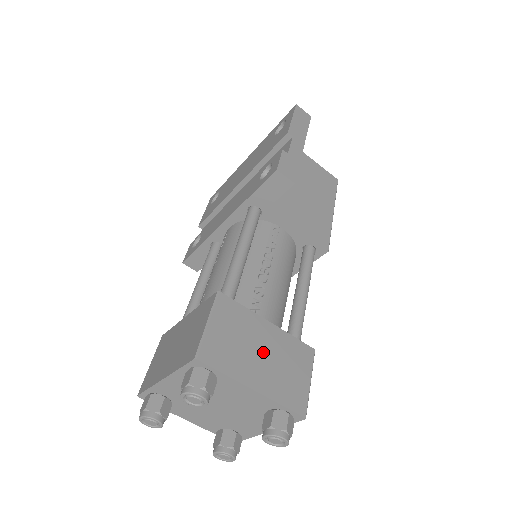
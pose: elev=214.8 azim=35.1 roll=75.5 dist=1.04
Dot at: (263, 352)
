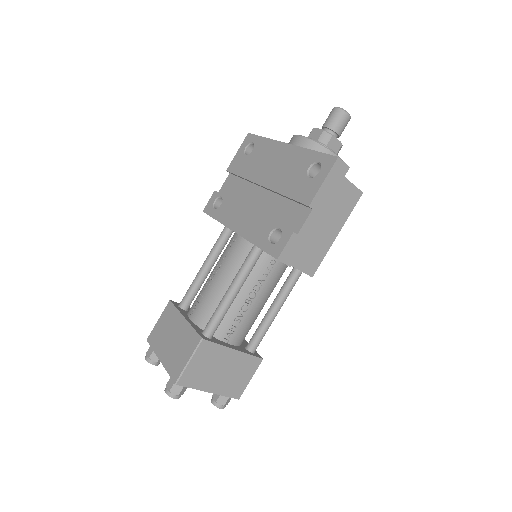
Dot at: (223, 370)
